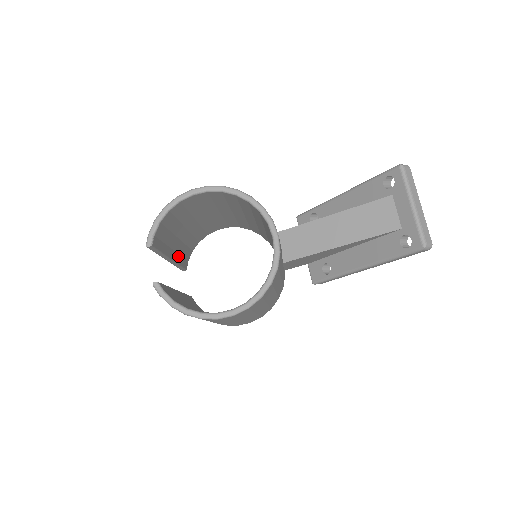
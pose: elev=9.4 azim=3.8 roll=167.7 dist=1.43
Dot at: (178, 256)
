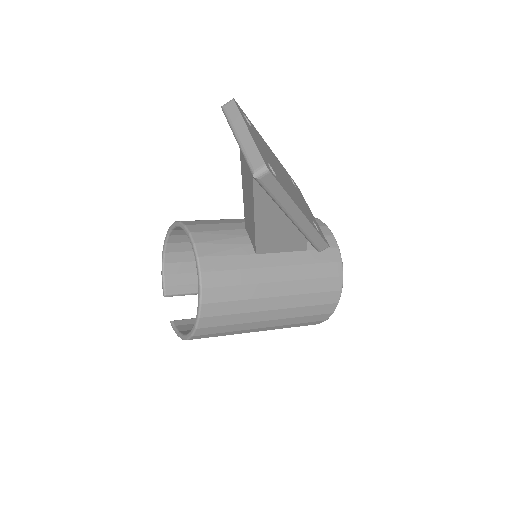
Dot at: occluded
